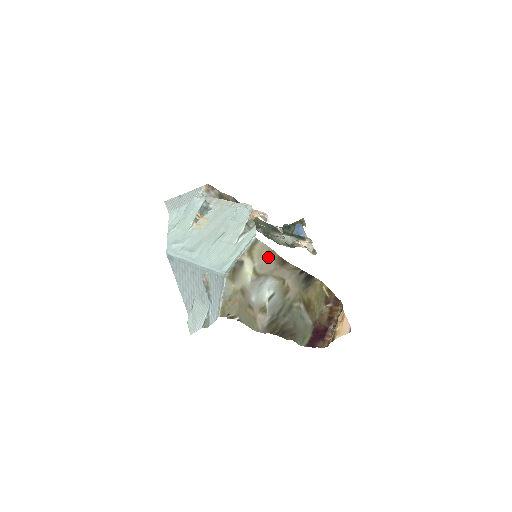
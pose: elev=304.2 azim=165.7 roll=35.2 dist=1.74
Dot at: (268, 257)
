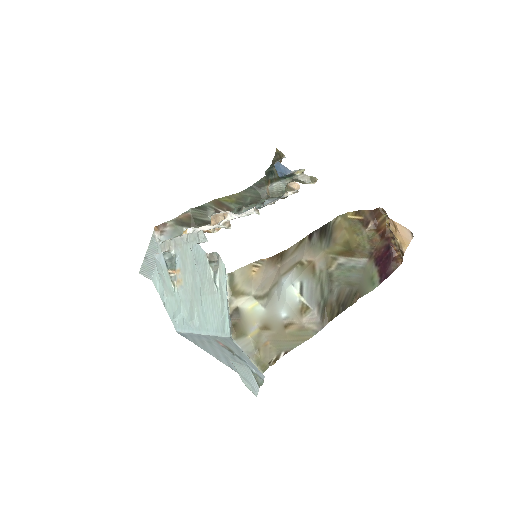
Dot at: (259, 272)
